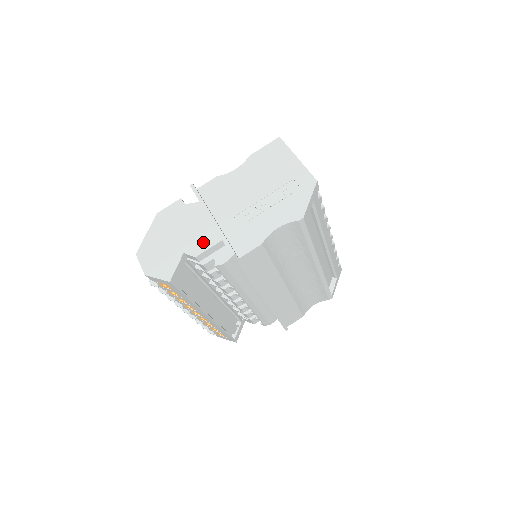
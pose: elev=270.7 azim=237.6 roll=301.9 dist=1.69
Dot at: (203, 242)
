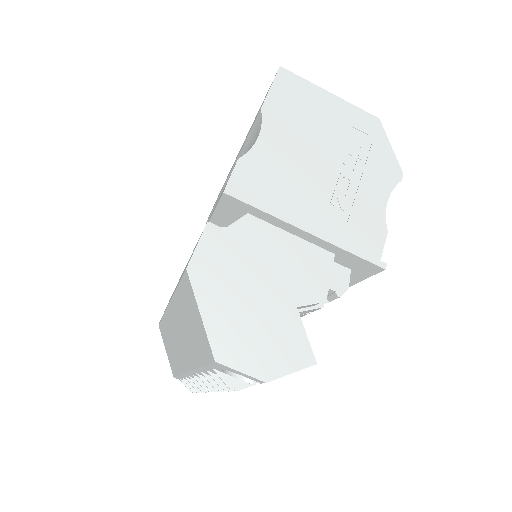
Dot at: (311, 273)
